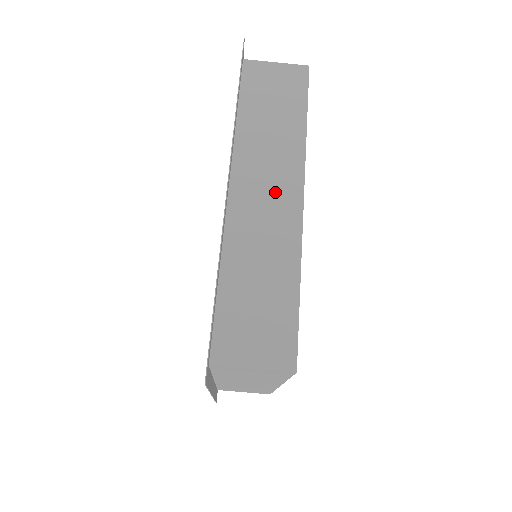
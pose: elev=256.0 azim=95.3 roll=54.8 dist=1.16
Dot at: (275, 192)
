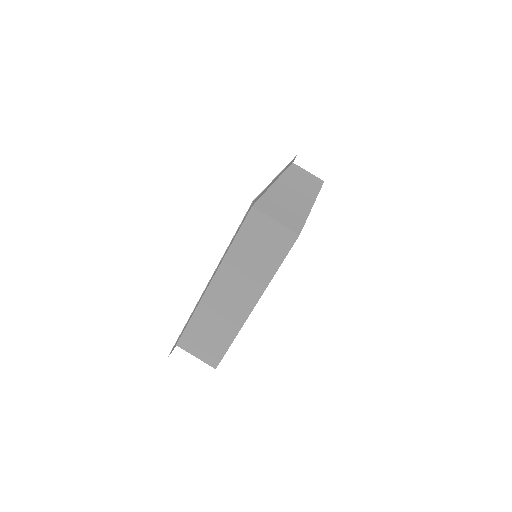
Dot at: (300, 193)
